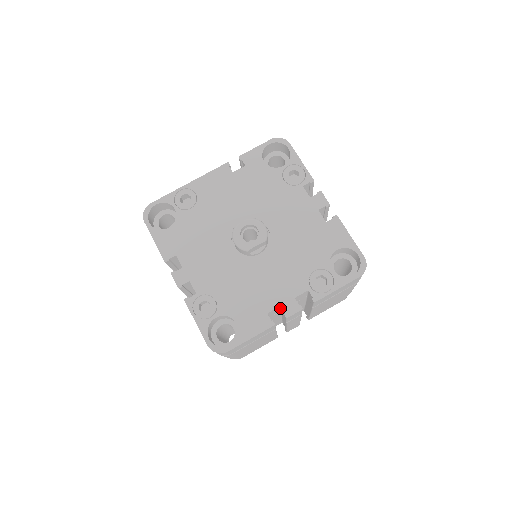
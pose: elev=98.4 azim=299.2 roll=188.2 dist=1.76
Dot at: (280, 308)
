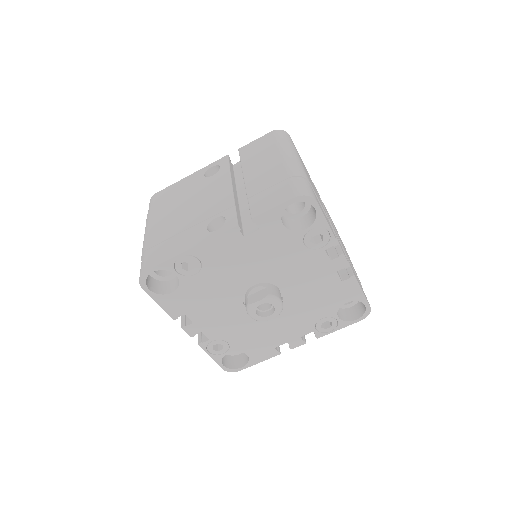
Dot at: occluded
